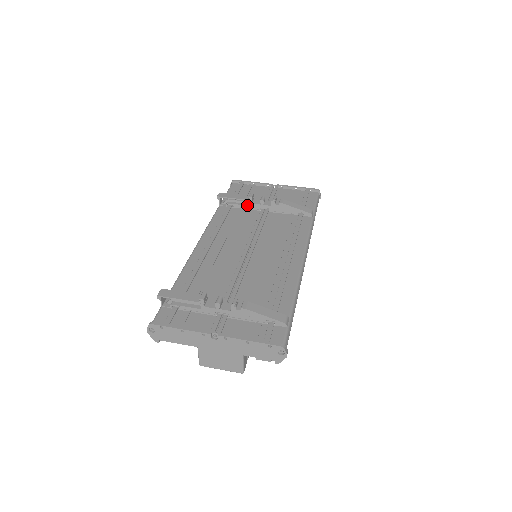
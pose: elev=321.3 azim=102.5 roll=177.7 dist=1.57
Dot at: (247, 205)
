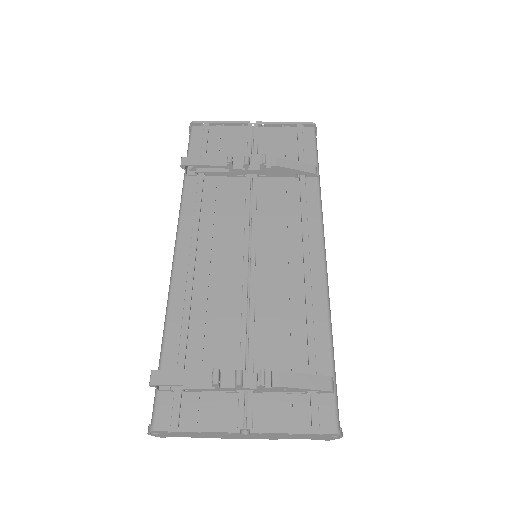
Dot at: (225, 171)
